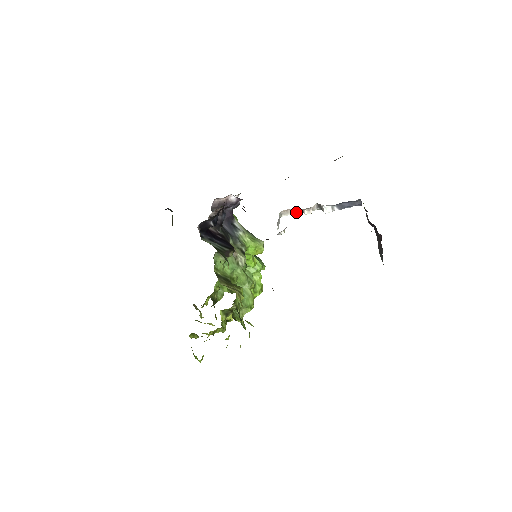
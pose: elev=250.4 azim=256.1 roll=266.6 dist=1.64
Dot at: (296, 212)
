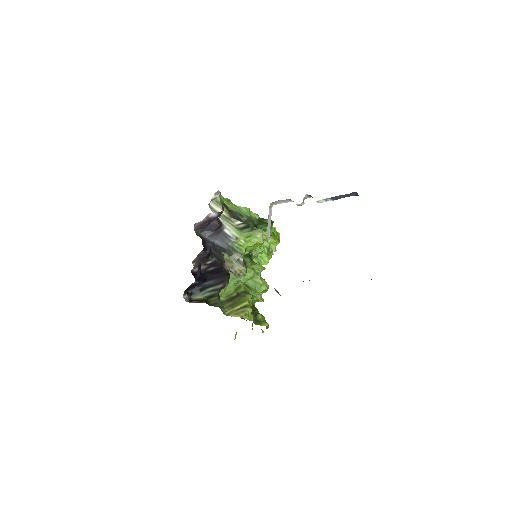
Dot at: (287, 201)
